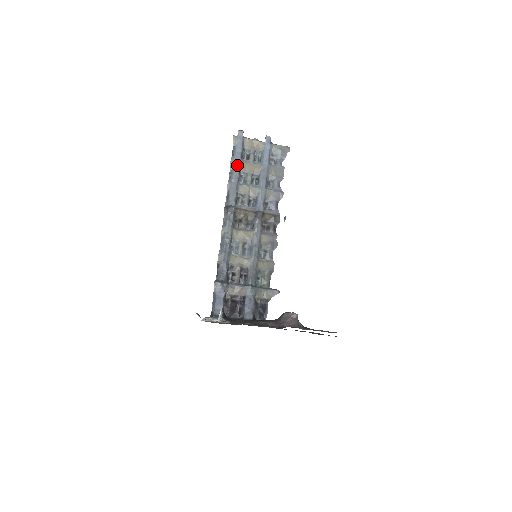
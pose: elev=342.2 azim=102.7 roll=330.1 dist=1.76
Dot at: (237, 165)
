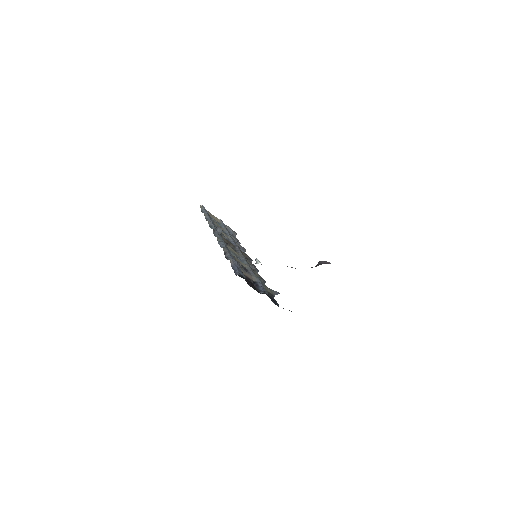
Dot at: (209, 217)
